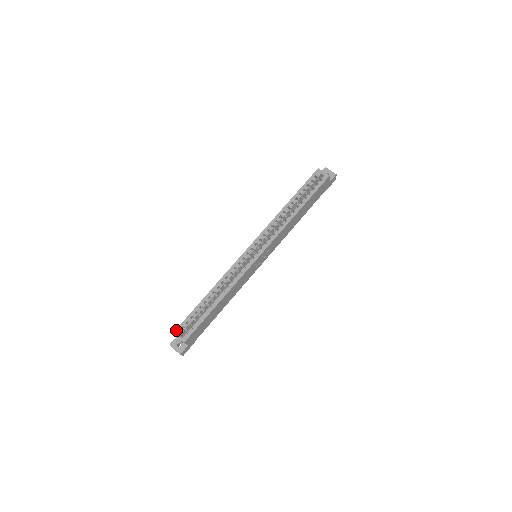
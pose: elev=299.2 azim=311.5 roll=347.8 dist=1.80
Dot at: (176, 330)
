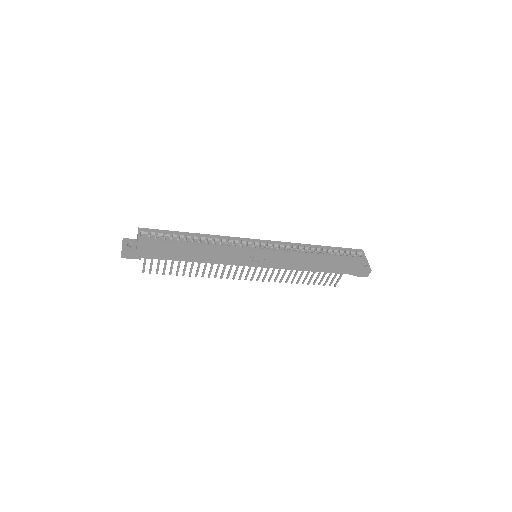
Dot at: (143, 228)
